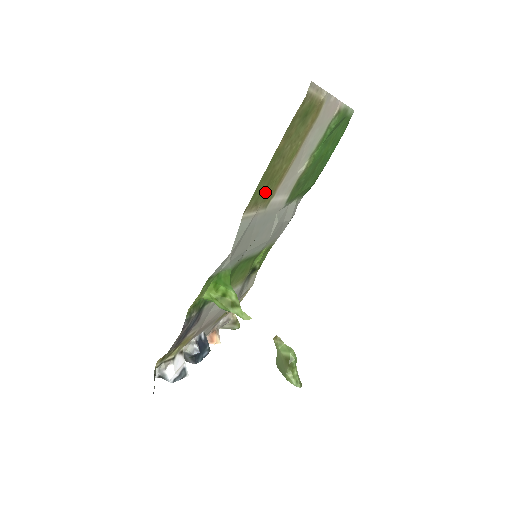
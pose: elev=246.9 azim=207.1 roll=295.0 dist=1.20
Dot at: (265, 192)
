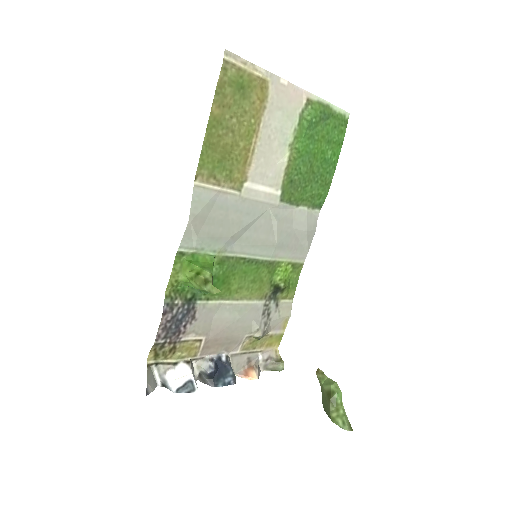
Dot at: (224, 168)
